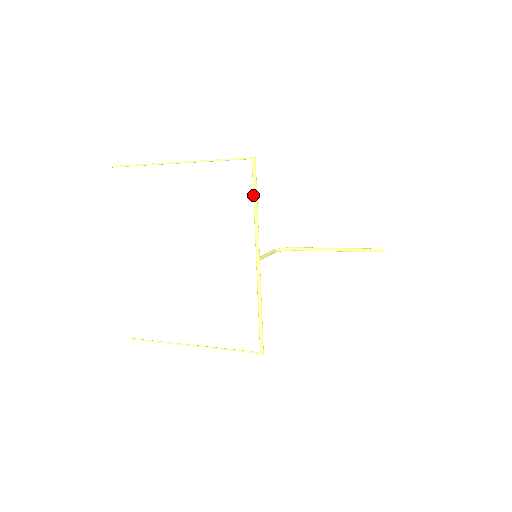
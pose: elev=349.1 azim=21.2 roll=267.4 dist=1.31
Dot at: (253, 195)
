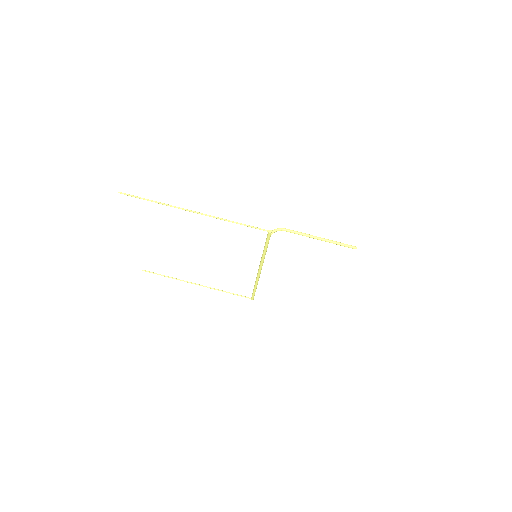
Dot at: (264, 248)
